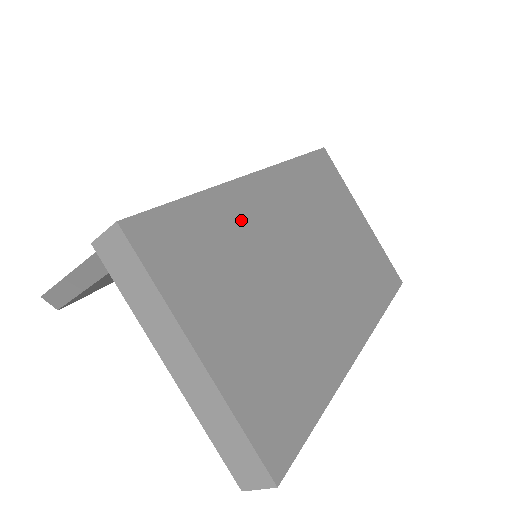
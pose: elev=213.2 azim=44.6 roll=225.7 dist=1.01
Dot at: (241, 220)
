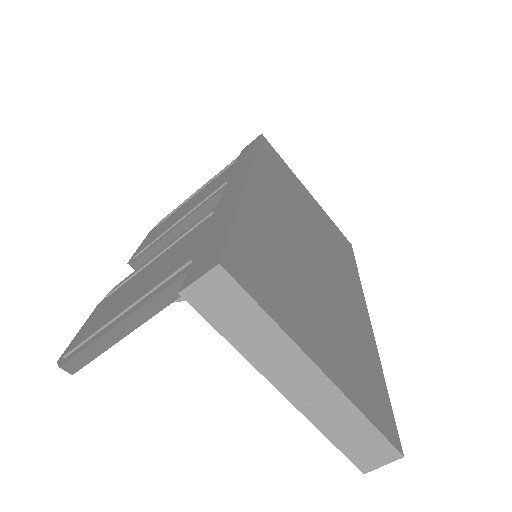
Dot at: (268, 227)
